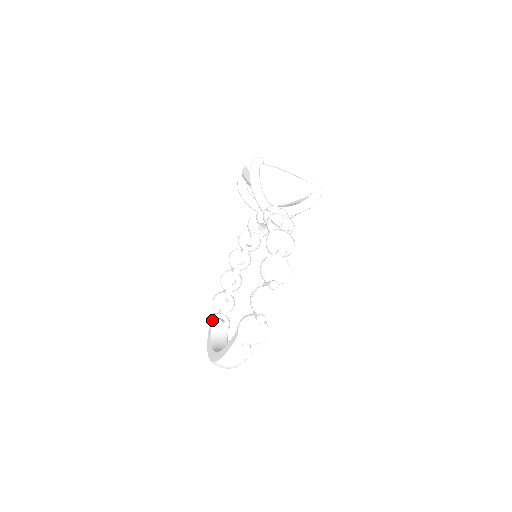
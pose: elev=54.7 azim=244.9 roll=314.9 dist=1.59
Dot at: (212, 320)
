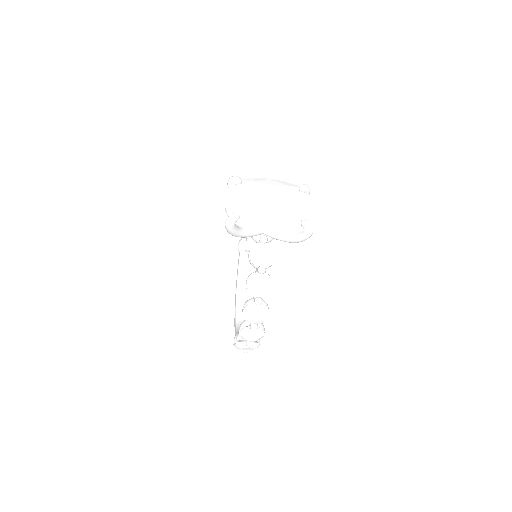
Dot at: (240, 250)
